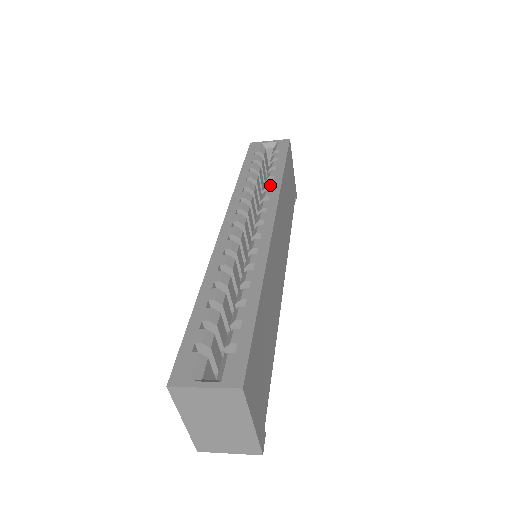
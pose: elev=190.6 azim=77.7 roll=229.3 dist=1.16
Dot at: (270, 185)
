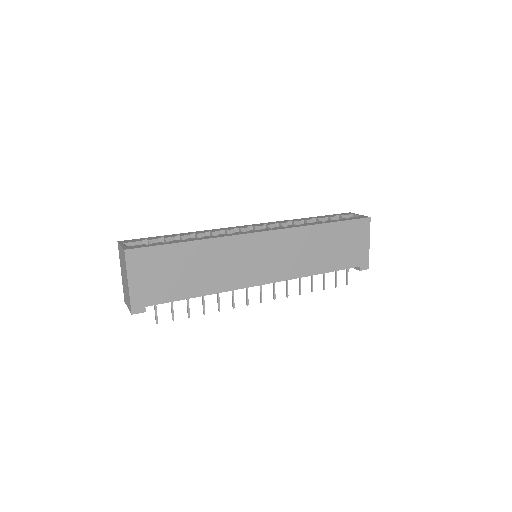
Dot at: (302, 224)
